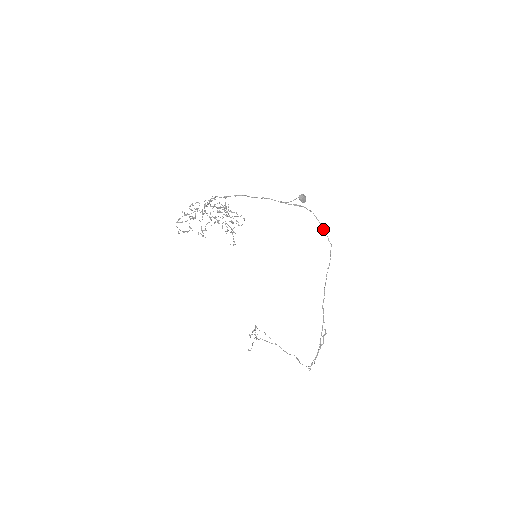
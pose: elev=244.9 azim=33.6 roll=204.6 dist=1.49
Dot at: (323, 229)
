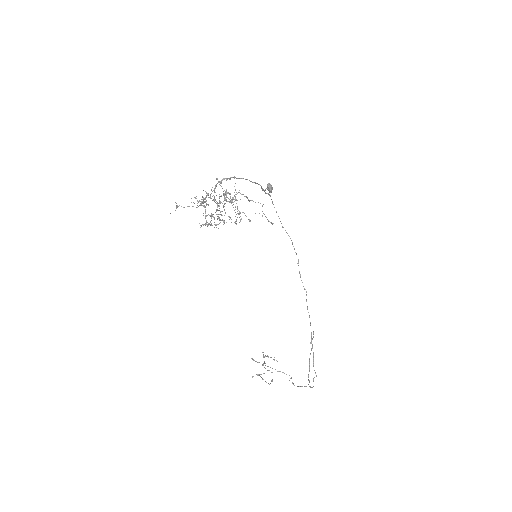
Dot at: occluded
